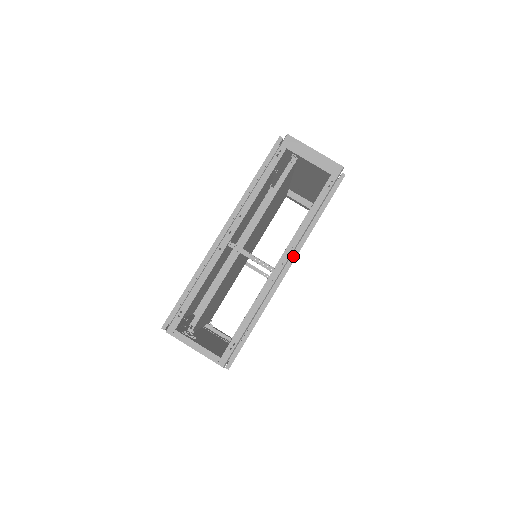
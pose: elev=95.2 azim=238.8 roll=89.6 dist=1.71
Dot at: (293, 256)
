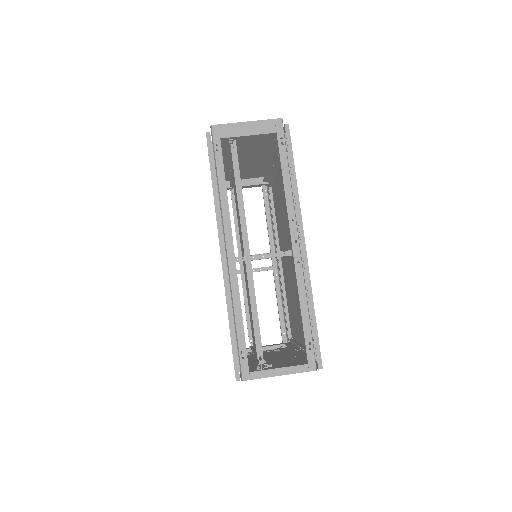
Dot at: (300, 227)
